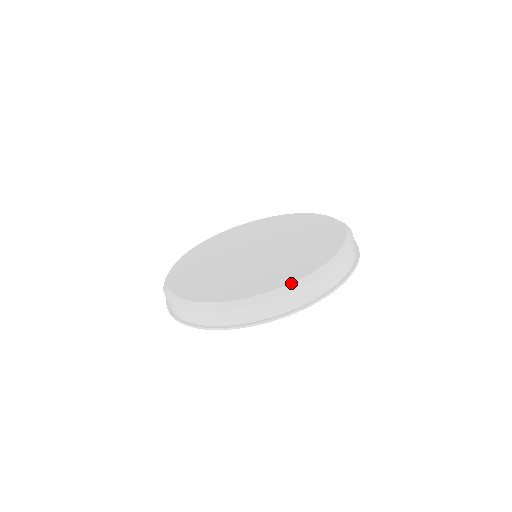
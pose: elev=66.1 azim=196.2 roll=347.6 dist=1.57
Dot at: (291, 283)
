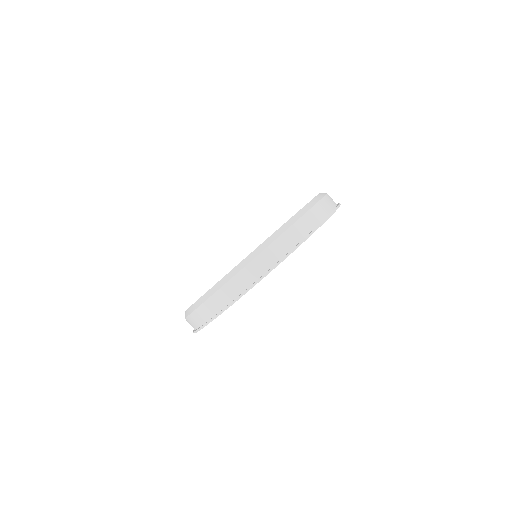
Dot at: (307, 203)
